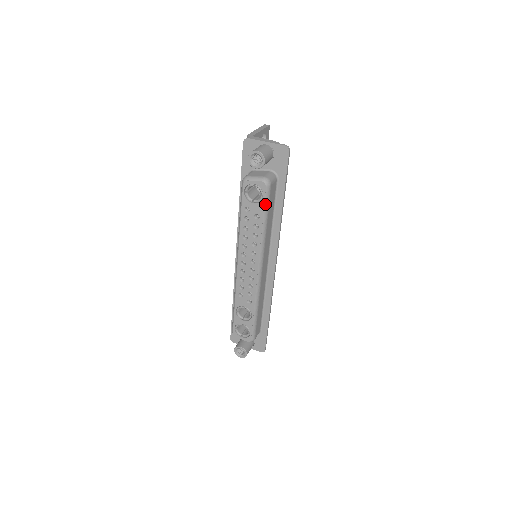
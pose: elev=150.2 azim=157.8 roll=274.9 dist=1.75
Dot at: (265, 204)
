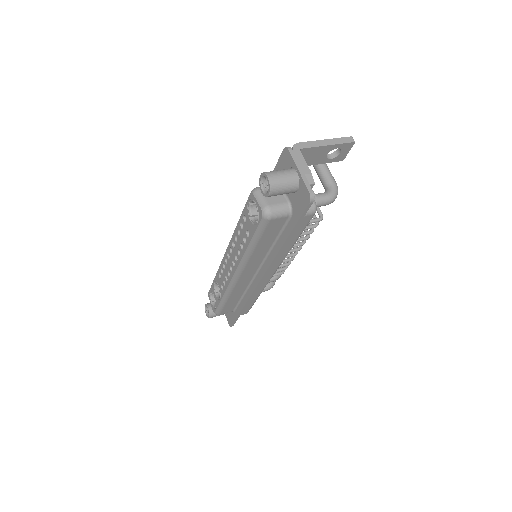
Dot at: (257, 231)
